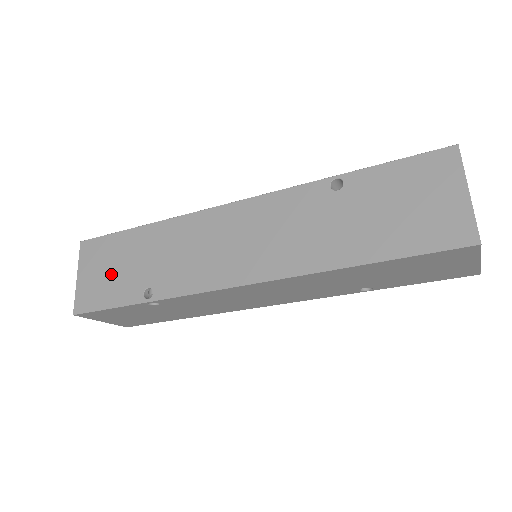
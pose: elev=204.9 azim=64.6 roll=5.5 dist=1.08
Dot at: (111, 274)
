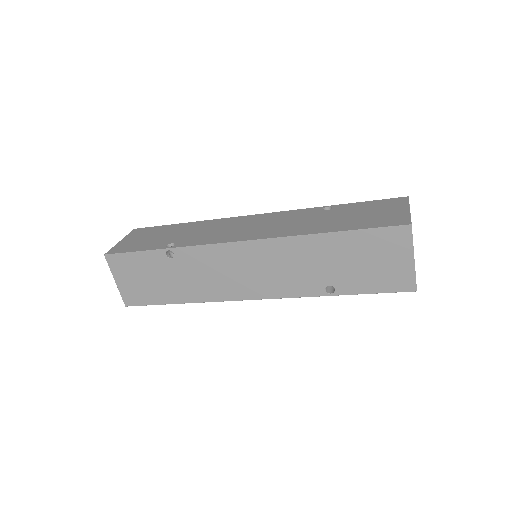
Dot at: (148, 239)
